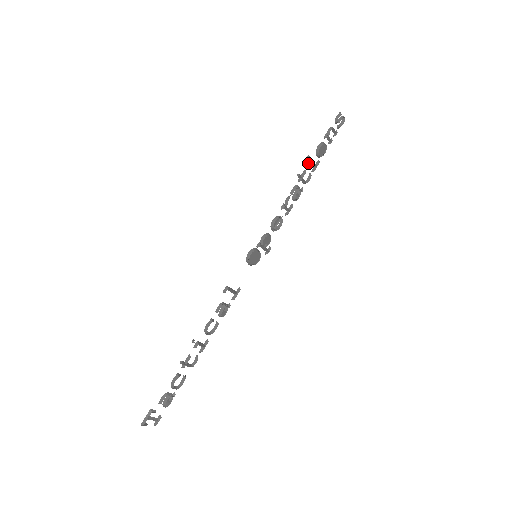
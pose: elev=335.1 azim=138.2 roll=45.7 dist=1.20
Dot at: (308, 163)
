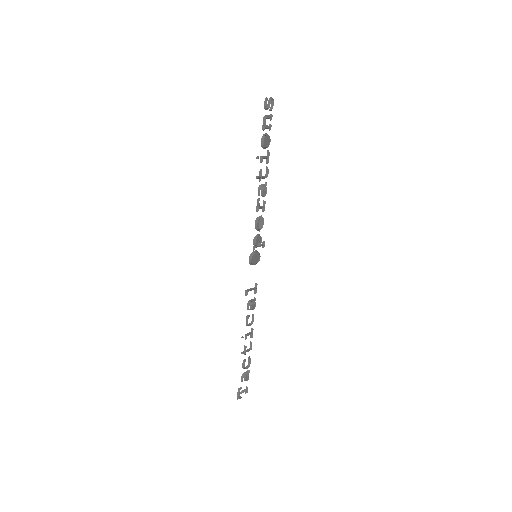
Dot at: (260, 161)
